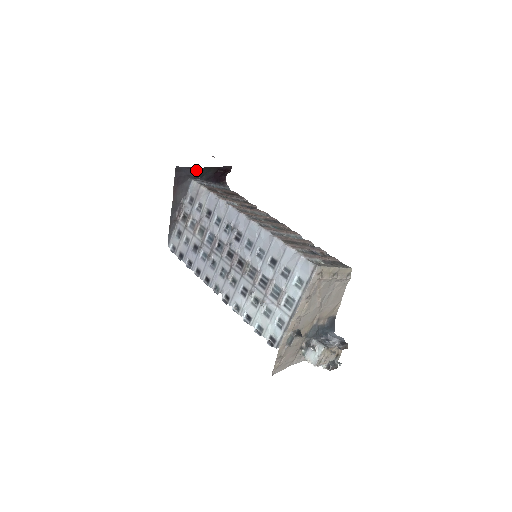
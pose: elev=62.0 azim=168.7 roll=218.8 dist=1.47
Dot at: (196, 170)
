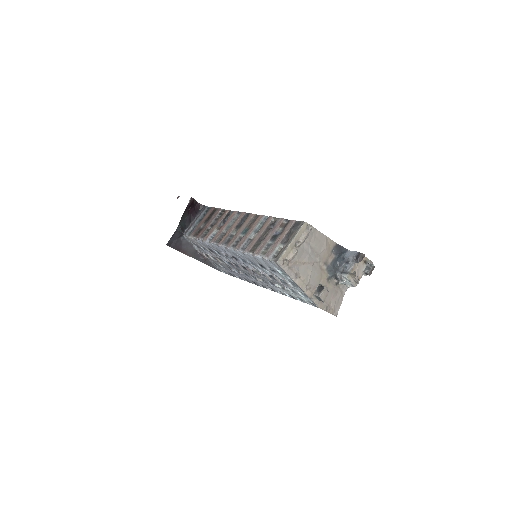
Dot at: (177, 231)
